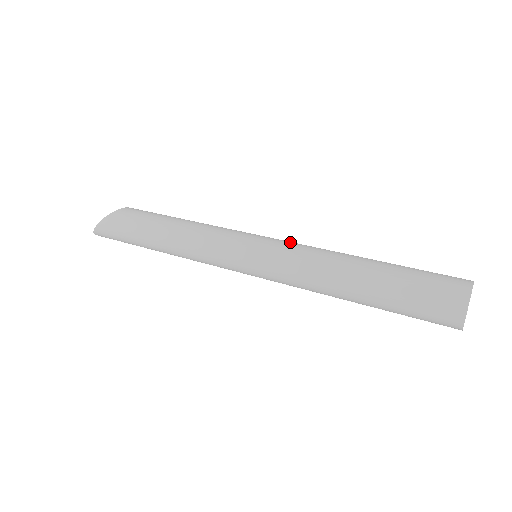
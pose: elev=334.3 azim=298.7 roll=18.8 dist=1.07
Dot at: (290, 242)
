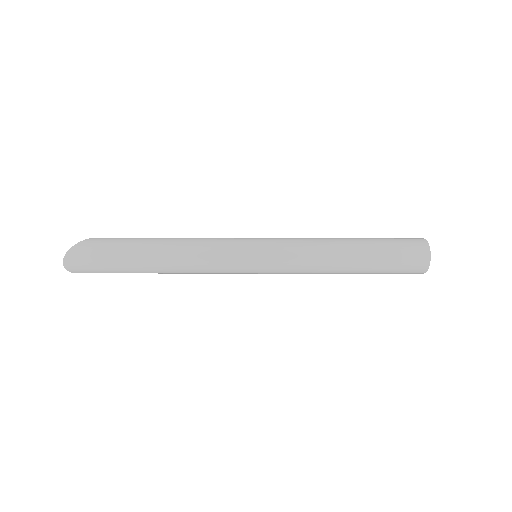
Dot at: occluded
